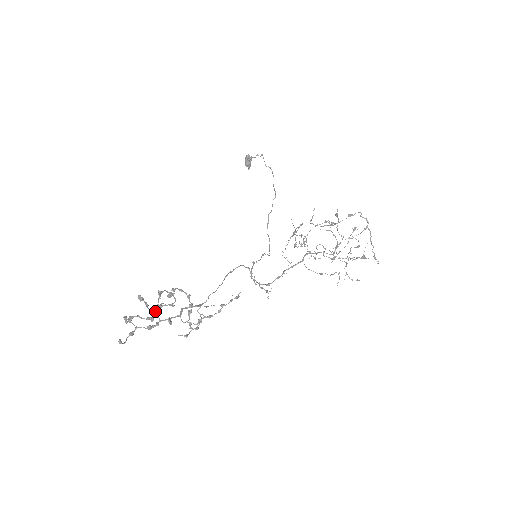
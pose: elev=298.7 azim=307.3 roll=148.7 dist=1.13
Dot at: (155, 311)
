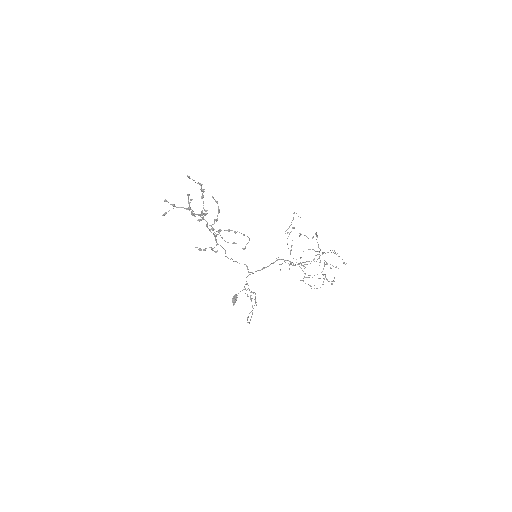
Dot at: occluded
